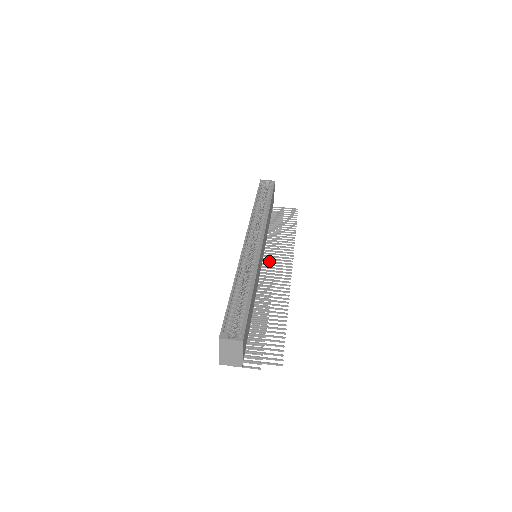
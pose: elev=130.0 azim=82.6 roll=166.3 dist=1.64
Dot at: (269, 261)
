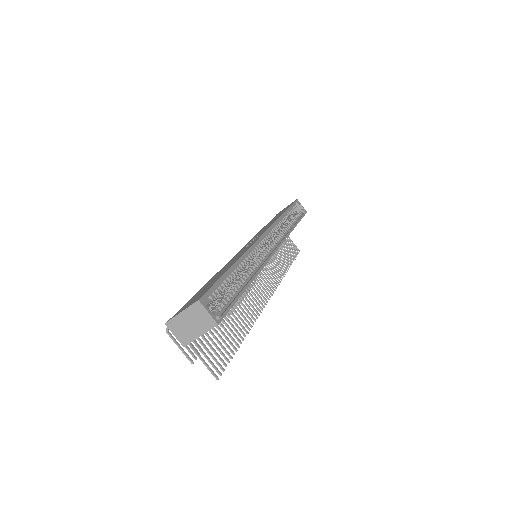
Dot at: occluded
